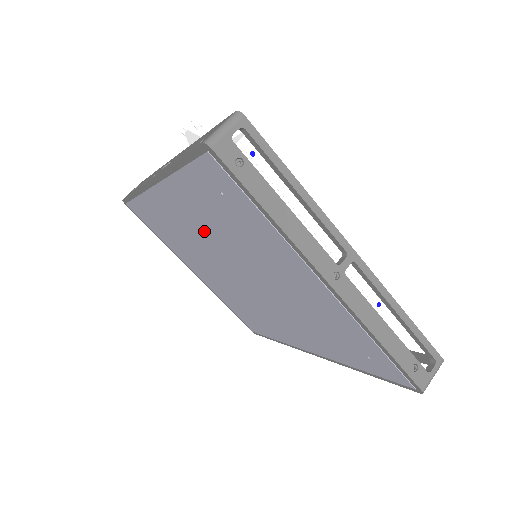
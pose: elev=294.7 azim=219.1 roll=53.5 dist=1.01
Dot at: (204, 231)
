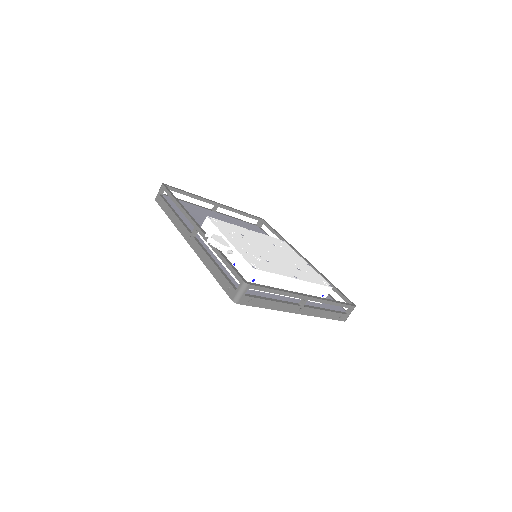
Dot at: occluded
